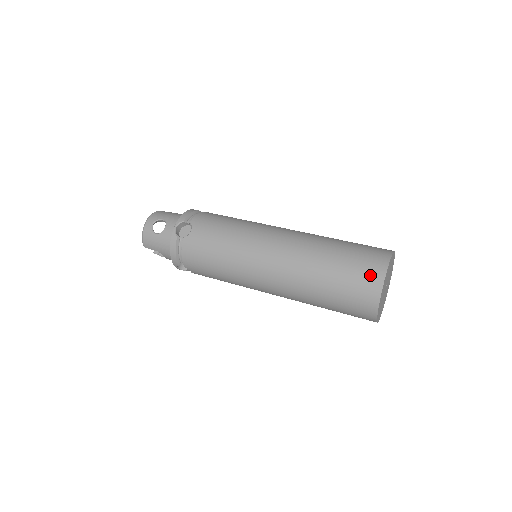
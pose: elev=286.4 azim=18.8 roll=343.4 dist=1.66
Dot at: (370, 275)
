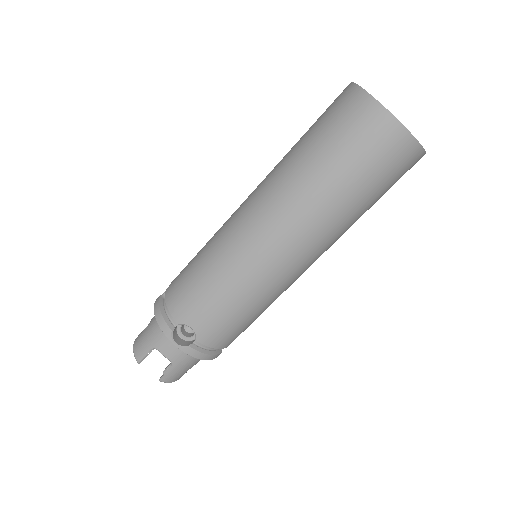
Dot at: (337, 97)
